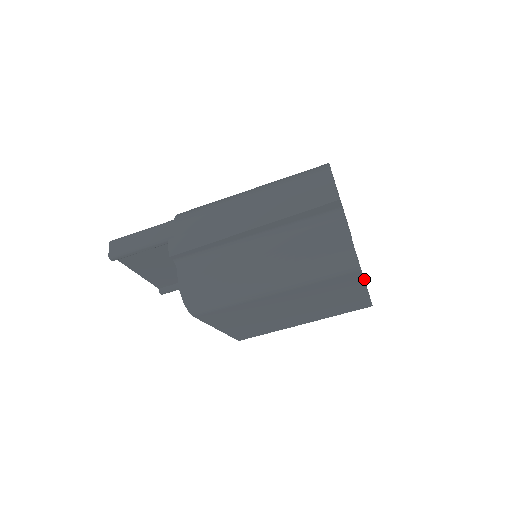
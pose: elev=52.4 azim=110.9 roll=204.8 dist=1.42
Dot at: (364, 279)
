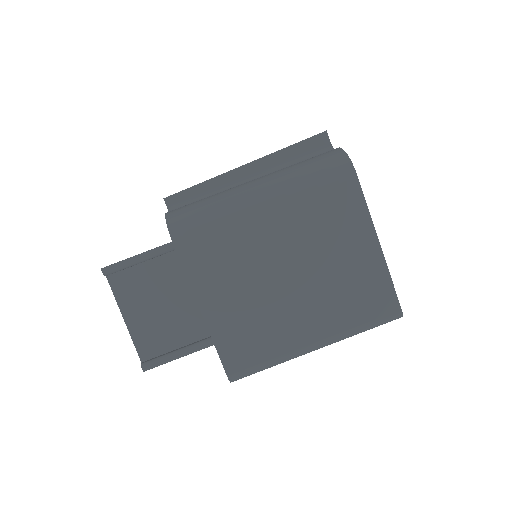
Dot at: occluded
